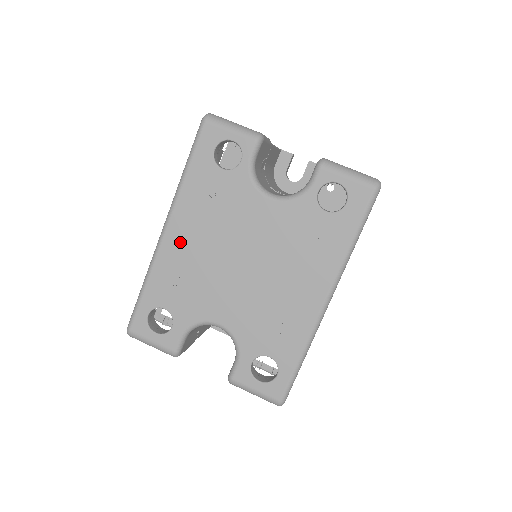
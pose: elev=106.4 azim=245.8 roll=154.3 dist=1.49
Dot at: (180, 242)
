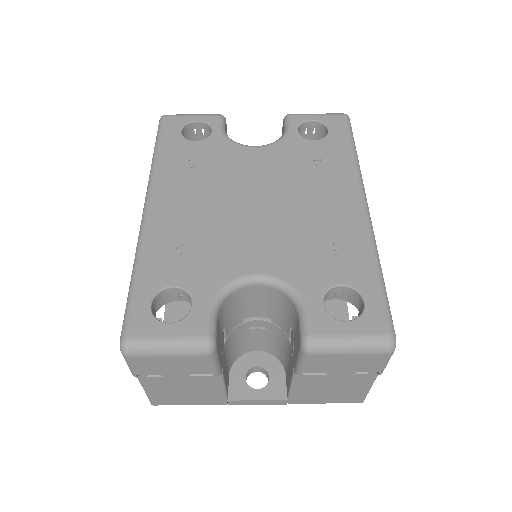
Dot at: (171, 210)
